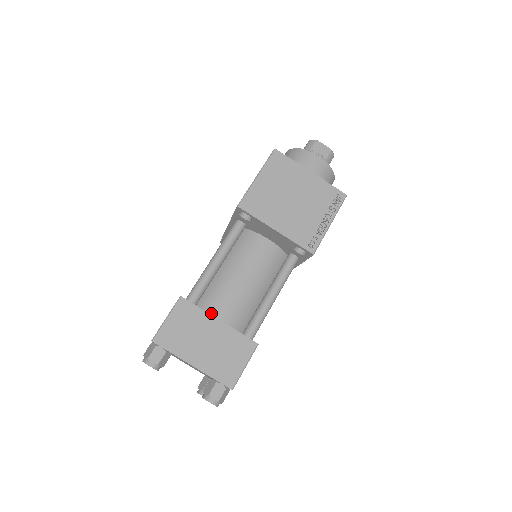
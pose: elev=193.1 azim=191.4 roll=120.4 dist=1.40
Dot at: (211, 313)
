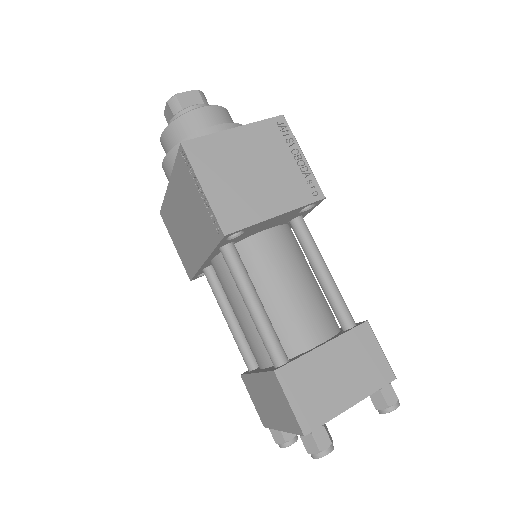
Dot at: (306, 348)
